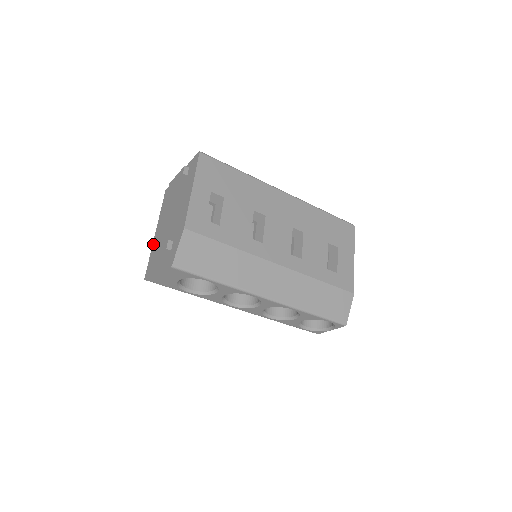
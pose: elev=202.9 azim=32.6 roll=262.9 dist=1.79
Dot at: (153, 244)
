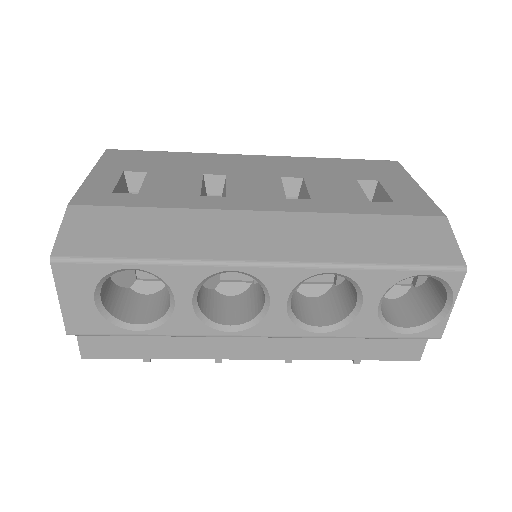
Dot at: occluded
